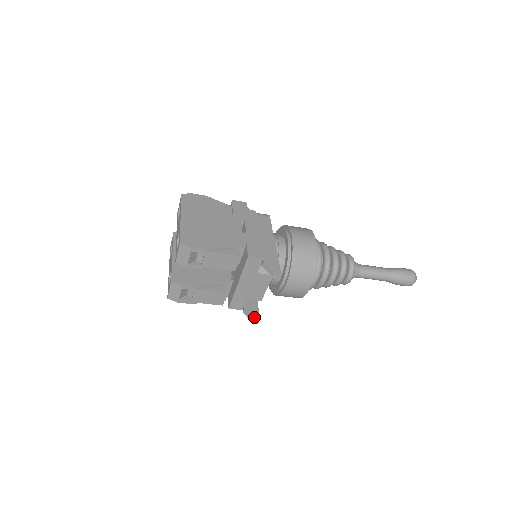
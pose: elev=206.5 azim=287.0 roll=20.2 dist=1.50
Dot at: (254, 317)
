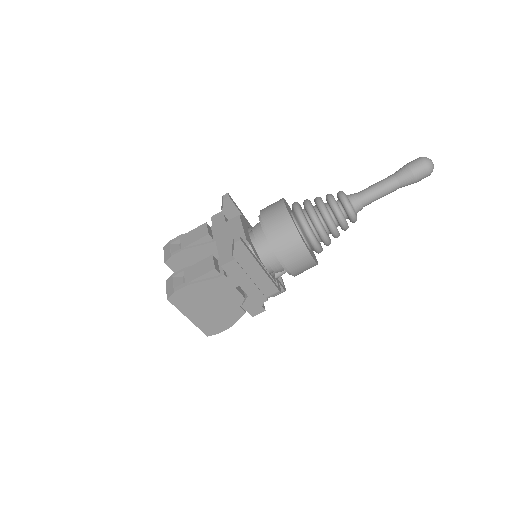
Dot at: (235, 240)
